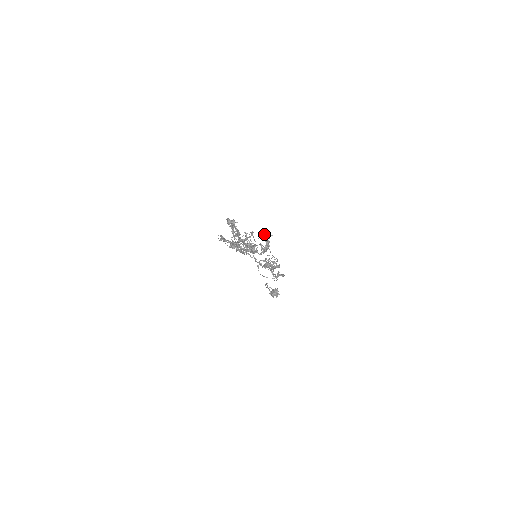
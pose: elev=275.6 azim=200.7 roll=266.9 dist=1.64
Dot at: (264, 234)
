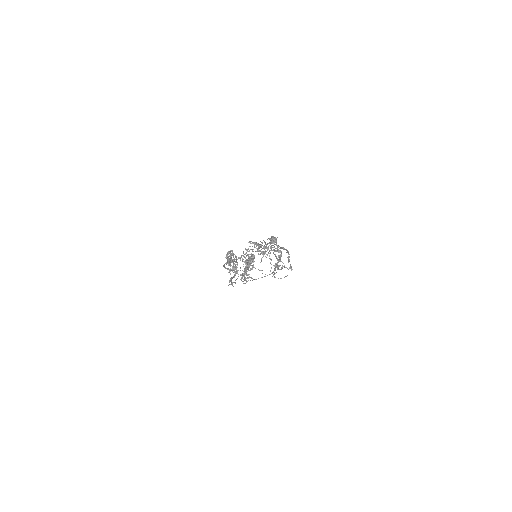
Dot at: occluded
